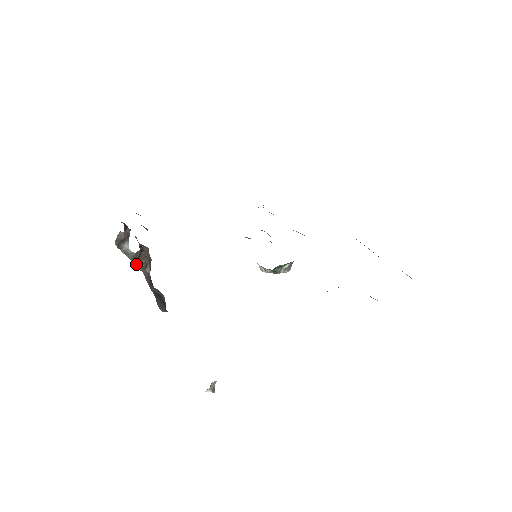
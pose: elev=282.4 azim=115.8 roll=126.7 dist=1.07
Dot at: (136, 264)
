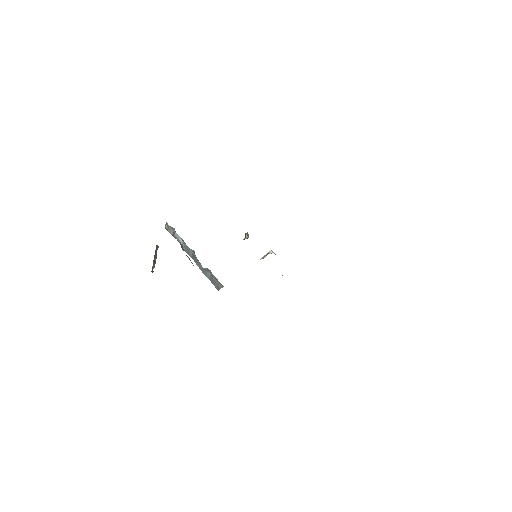
Dot at: occluded
